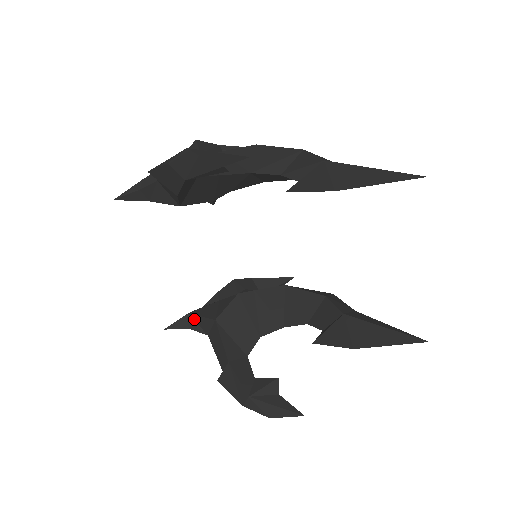
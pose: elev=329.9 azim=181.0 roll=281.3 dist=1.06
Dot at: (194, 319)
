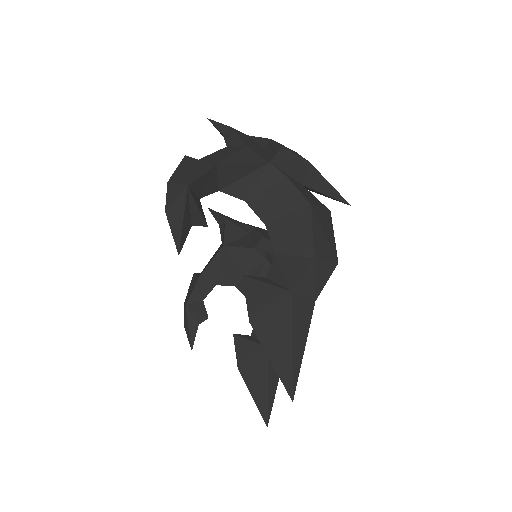
Dot at: (224, 225)
